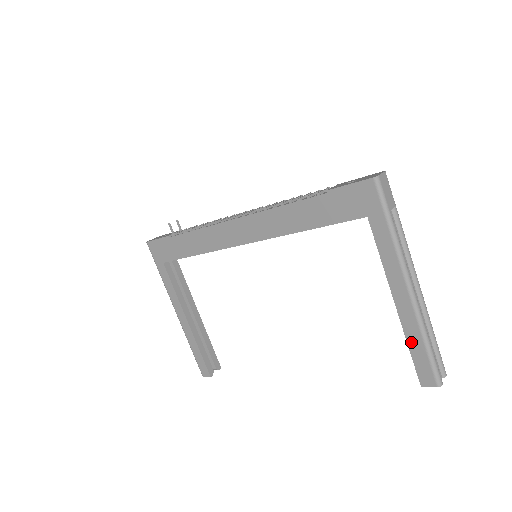
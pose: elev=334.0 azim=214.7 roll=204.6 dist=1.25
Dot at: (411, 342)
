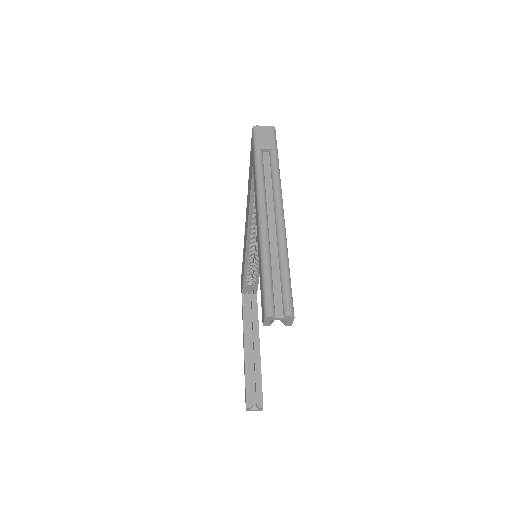
Dot at: (260, 271)
